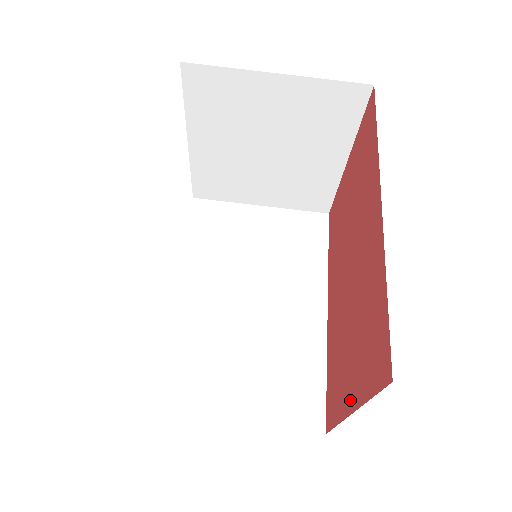
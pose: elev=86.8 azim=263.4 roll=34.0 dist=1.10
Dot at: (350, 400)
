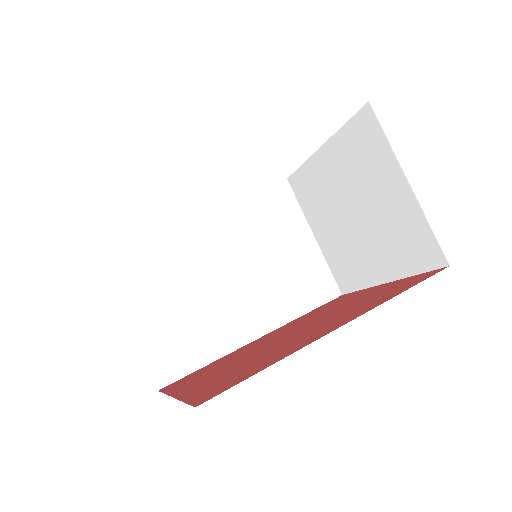
Dot at: (183, 391)
